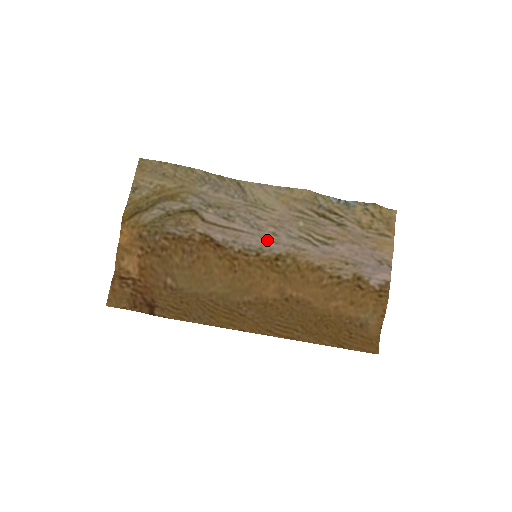
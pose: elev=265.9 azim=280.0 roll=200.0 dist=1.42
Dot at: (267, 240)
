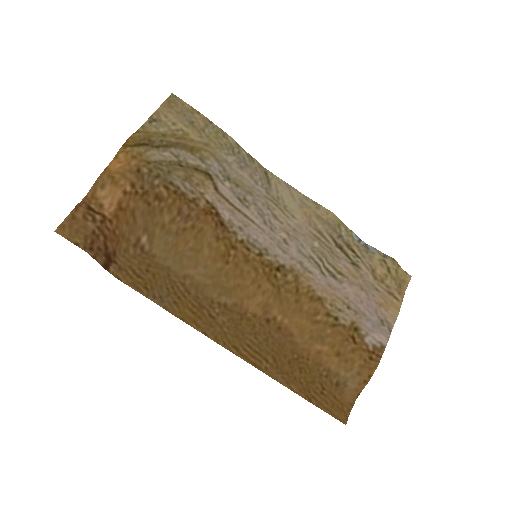
Dot at: (276, 244)
